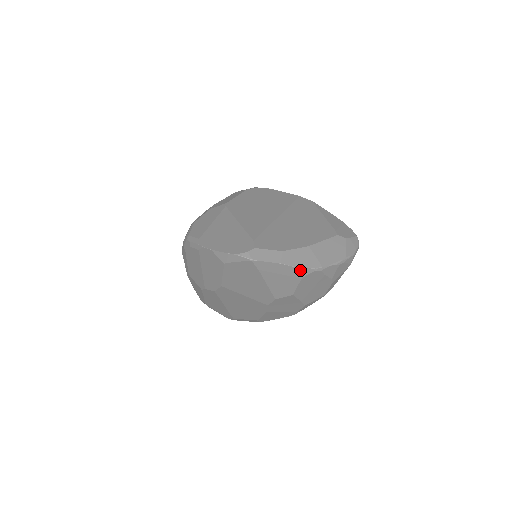
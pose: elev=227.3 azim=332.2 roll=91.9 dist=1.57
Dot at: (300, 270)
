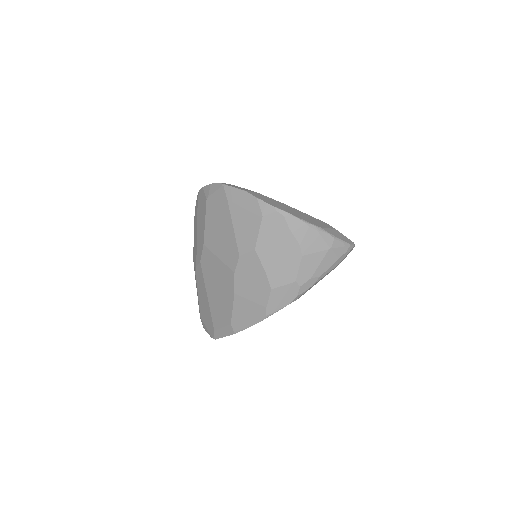
Dot at: (262, 204)
